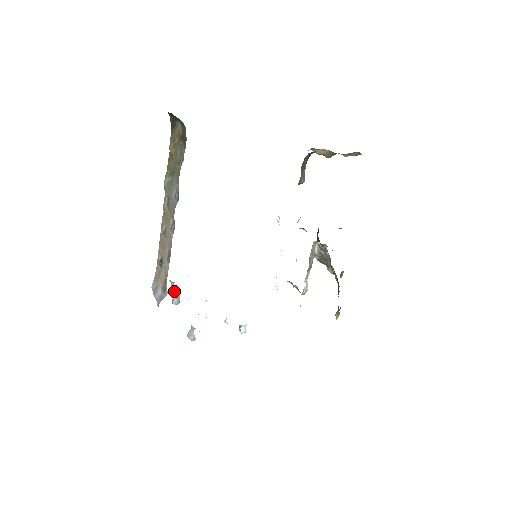
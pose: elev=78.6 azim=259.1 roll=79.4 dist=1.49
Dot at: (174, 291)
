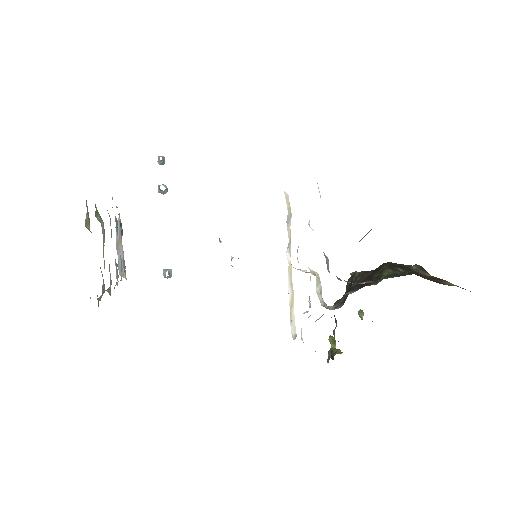
Dot at: occluded
